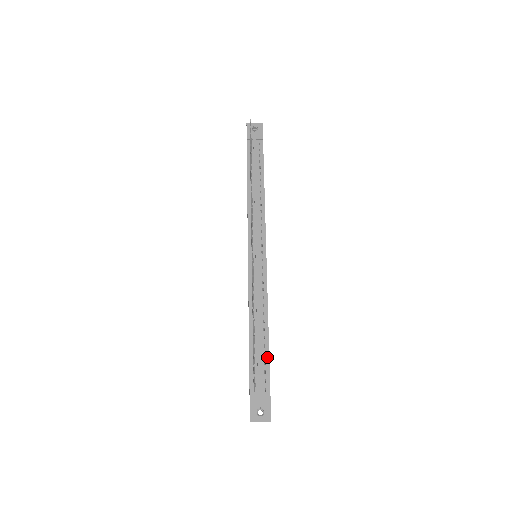
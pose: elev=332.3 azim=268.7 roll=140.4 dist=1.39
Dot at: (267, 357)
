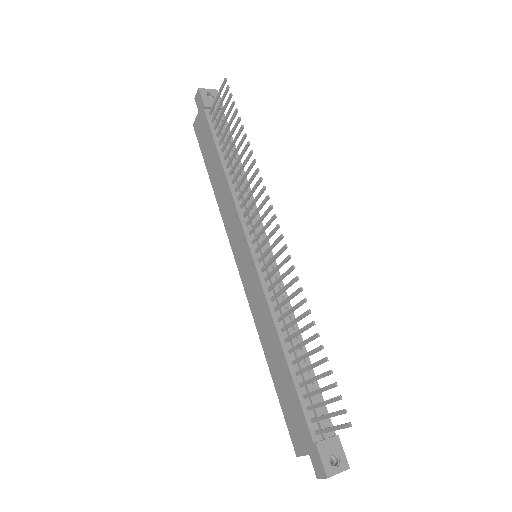
Dot at: (316, 384)
